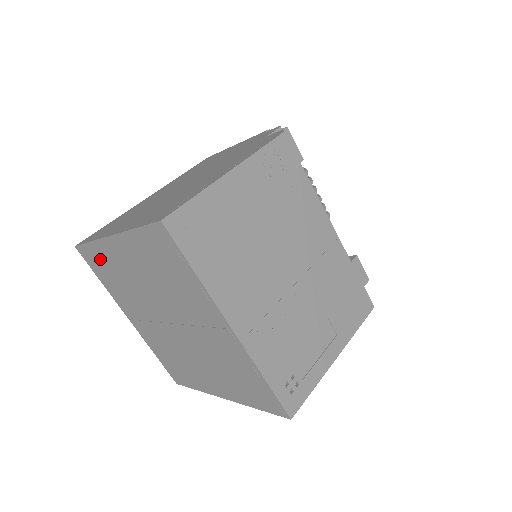
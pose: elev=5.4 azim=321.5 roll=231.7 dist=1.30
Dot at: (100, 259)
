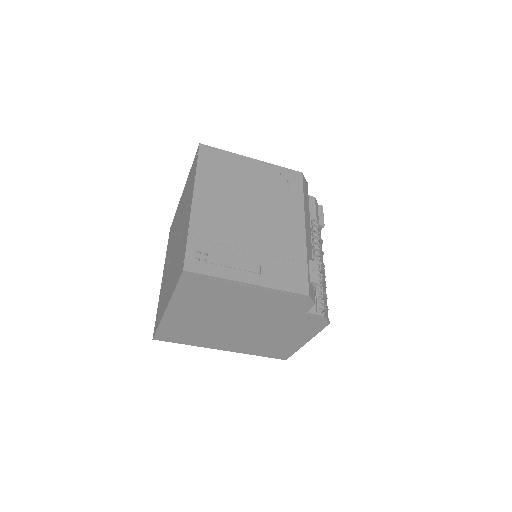
Dot at: occluded
